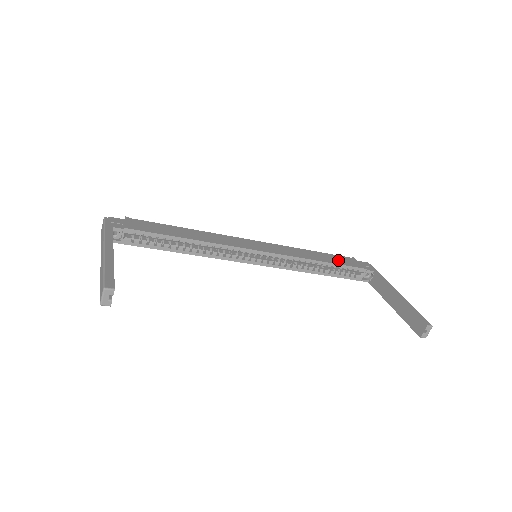
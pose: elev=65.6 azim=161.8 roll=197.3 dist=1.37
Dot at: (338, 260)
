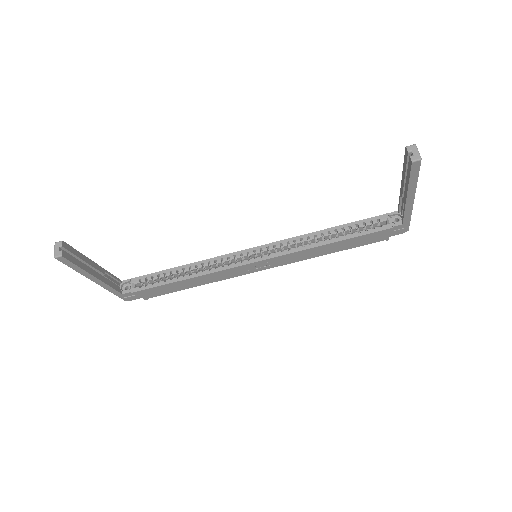
Dot at: occluded
